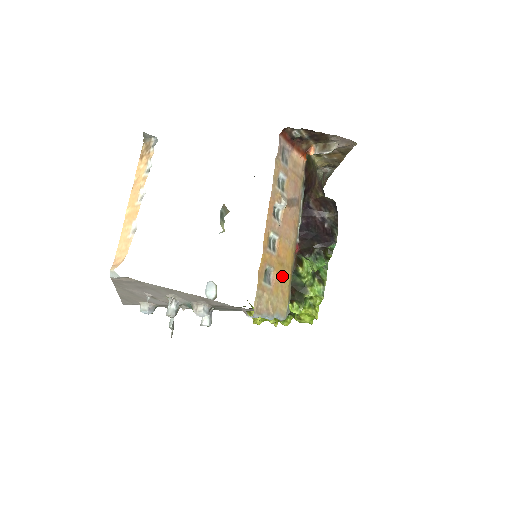
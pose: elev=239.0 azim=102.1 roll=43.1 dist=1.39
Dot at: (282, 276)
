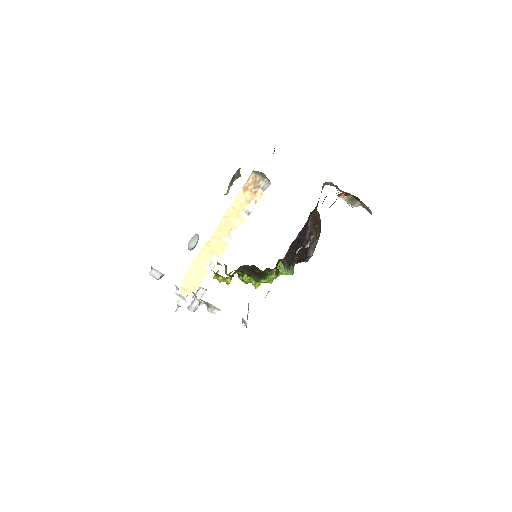
Dot at: occluded
